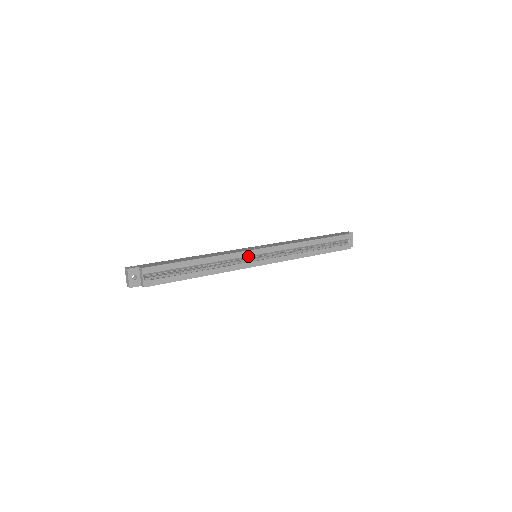
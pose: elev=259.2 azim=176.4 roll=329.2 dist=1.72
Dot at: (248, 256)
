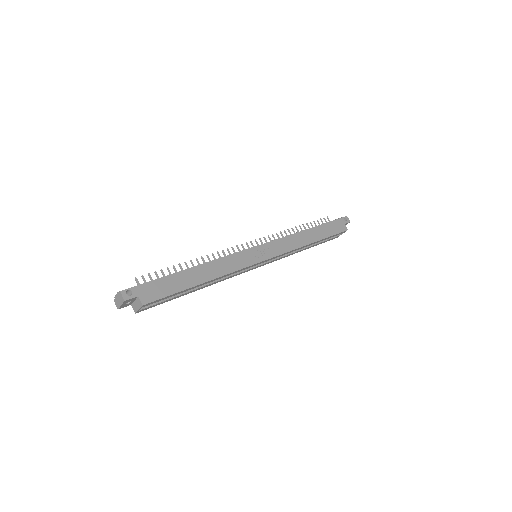
Dot at: (250, 266)
